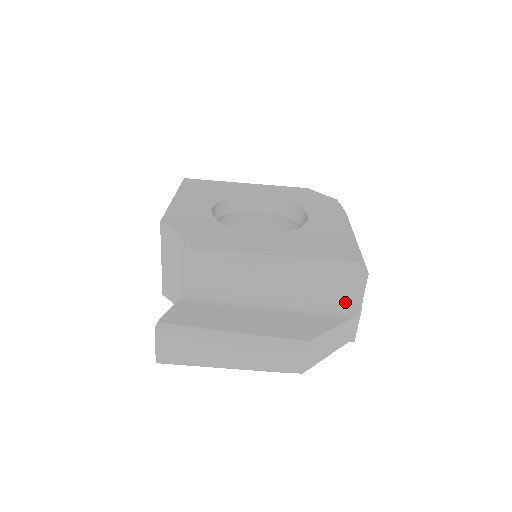
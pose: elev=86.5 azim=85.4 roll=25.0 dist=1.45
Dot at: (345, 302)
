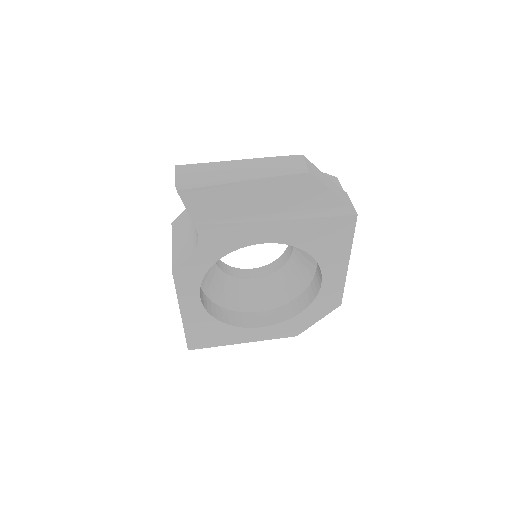
Dot at: occluded
